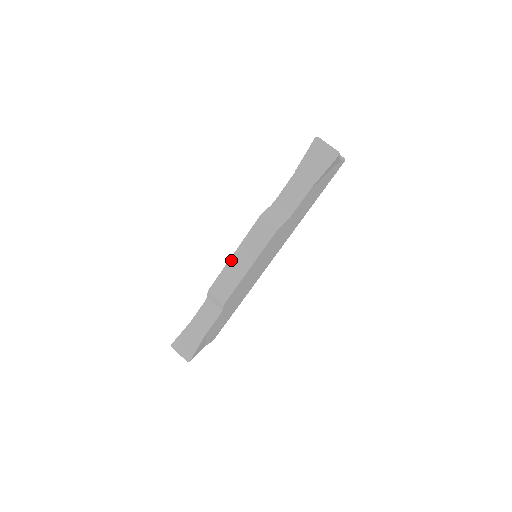
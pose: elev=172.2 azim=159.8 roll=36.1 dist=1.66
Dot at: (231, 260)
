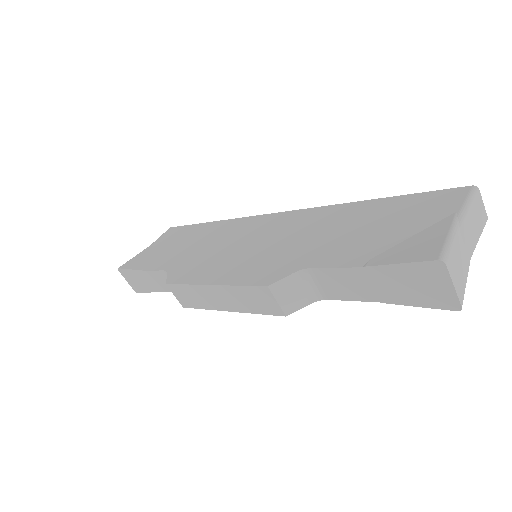
Dot at: (205, 287)
